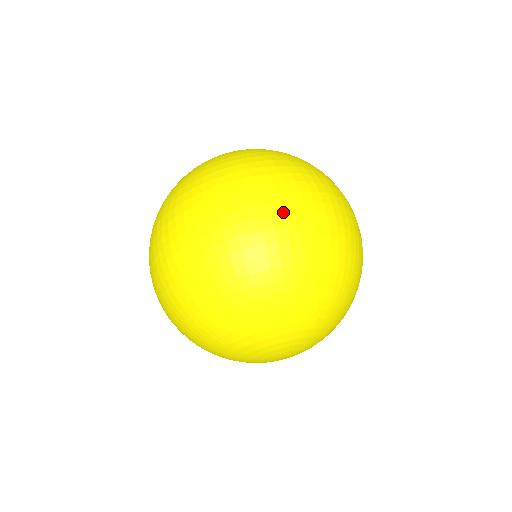
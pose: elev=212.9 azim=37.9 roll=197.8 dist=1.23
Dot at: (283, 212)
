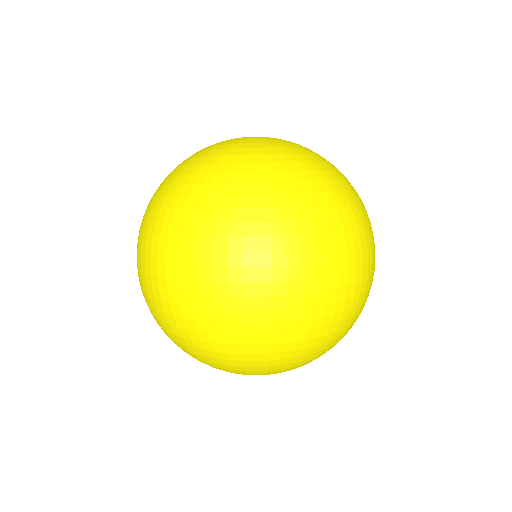
Dot at: occluded
